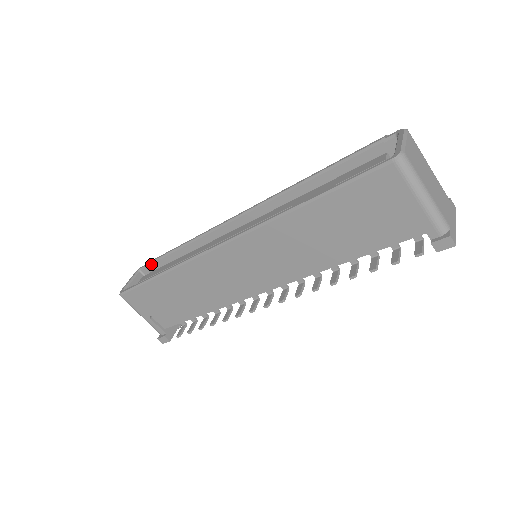
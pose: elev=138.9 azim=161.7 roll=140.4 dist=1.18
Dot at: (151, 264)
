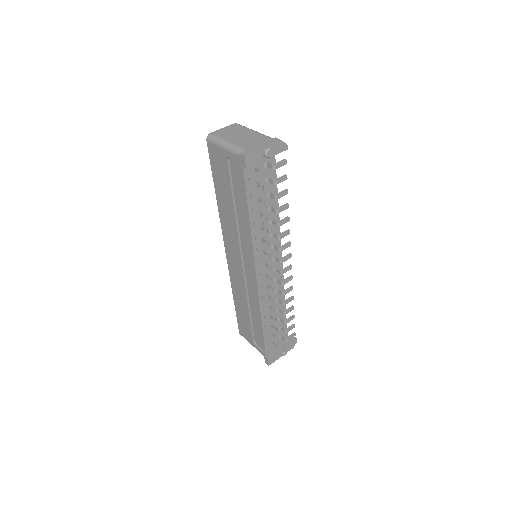
Dot at: occluded
